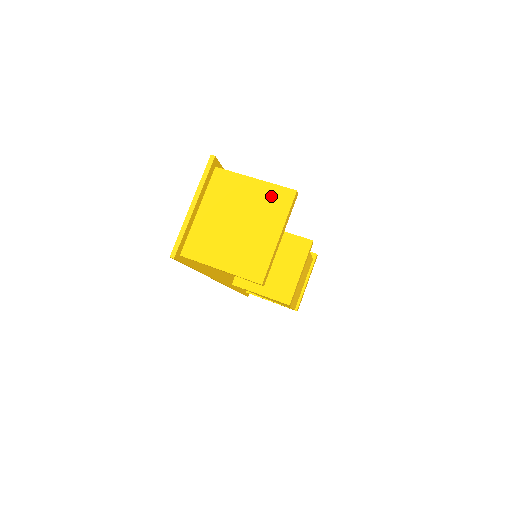
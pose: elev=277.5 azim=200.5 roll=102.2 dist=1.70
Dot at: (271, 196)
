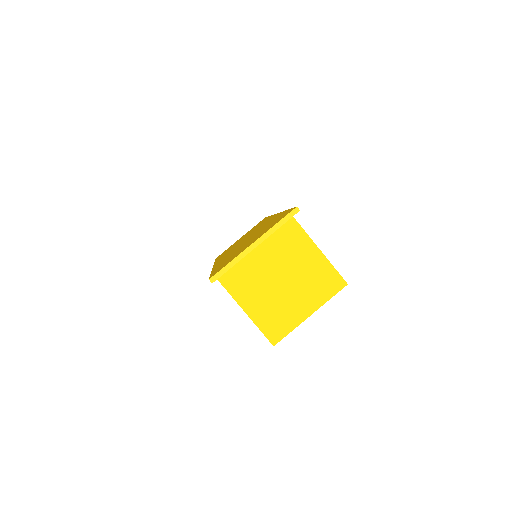
Dot at: (324, 275)
